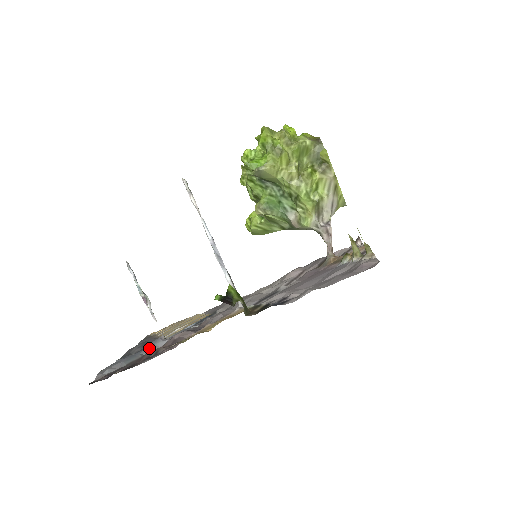
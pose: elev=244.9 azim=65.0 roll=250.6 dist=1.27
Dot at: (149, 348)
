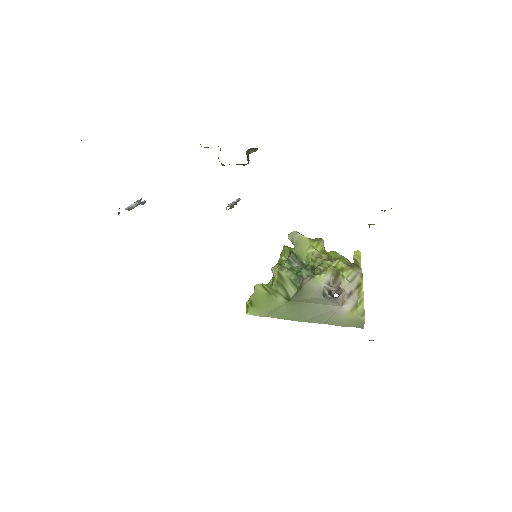
Dot at: occluded
